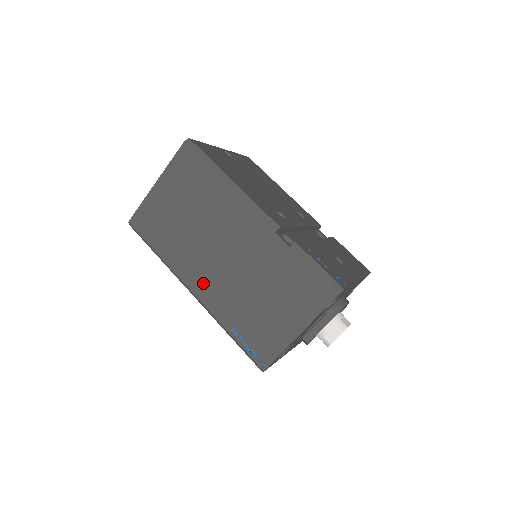
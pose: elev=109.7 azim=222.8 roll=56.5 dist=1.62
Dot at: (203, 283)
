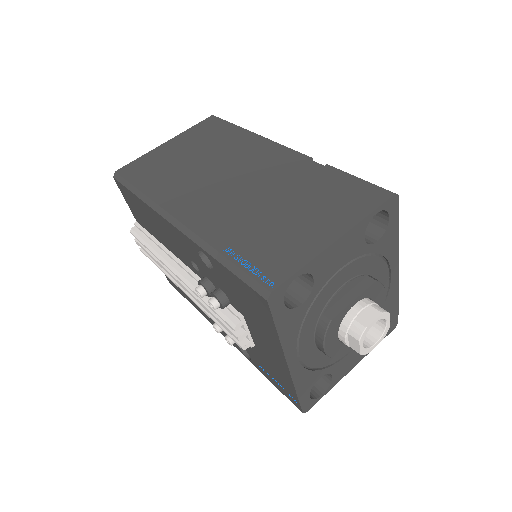
Dot at: (196, 208)
